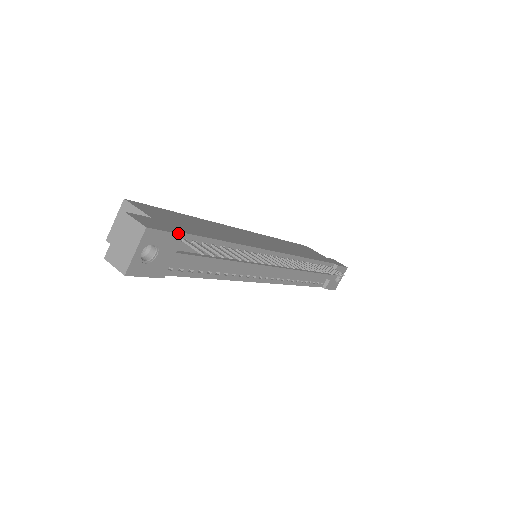
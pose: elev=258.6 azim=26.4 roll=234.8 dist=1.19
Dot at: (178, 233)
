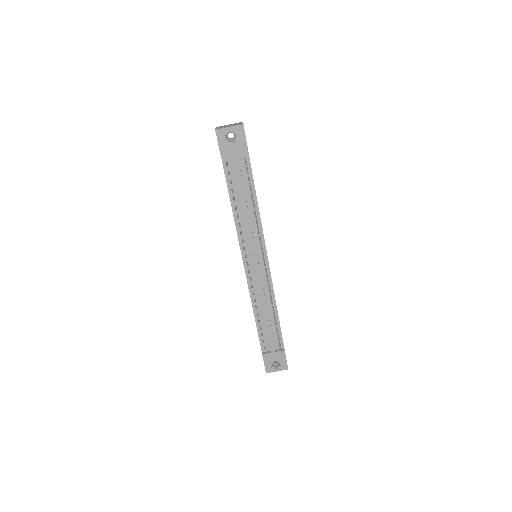
Dot at: occluded
